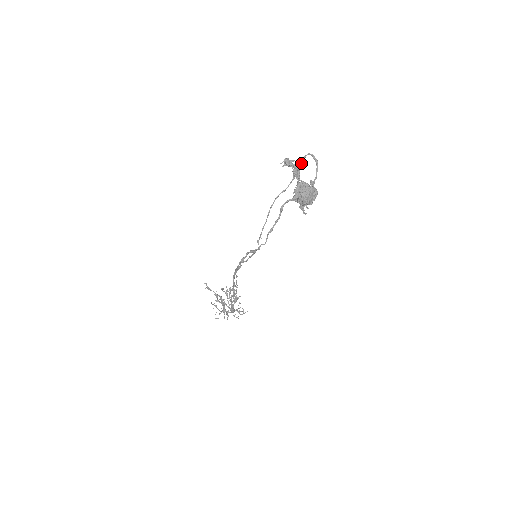
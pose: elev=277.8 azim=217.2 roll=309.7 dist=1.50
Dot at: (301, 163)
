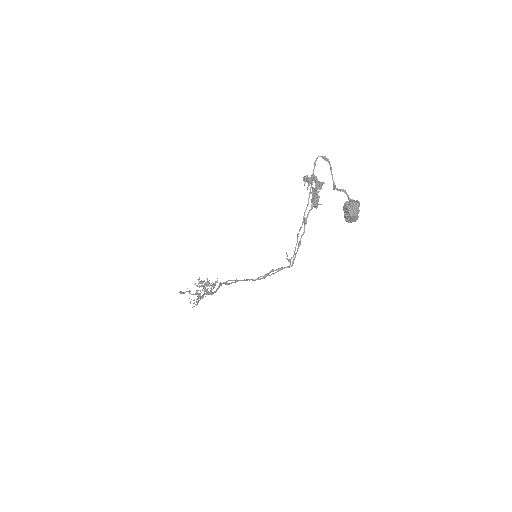
Dot at: occluded
